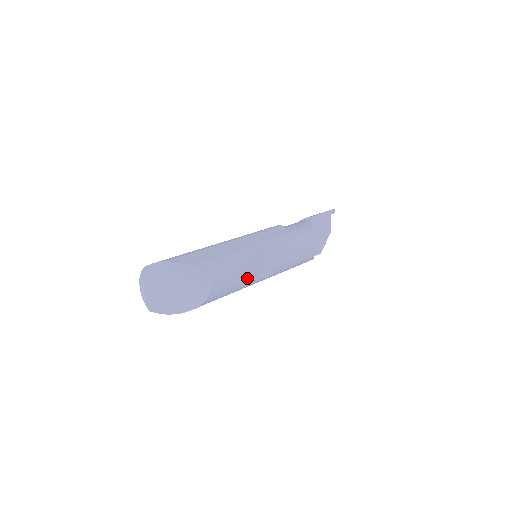
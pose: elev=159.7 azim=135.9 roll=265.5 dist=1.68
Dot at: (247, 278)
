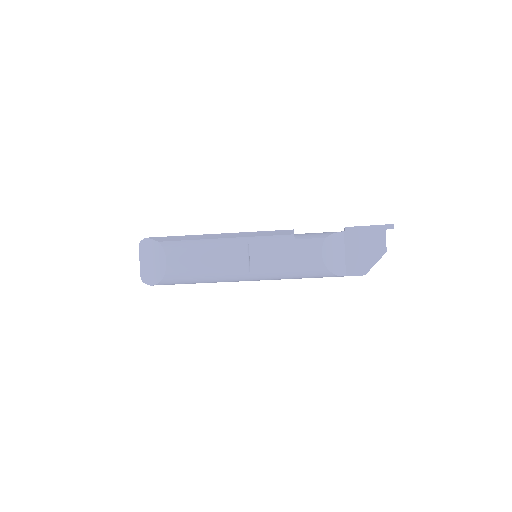
Dot at: (215, 266)
